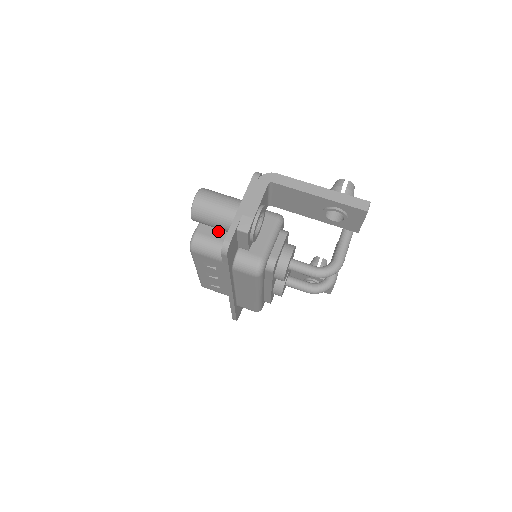
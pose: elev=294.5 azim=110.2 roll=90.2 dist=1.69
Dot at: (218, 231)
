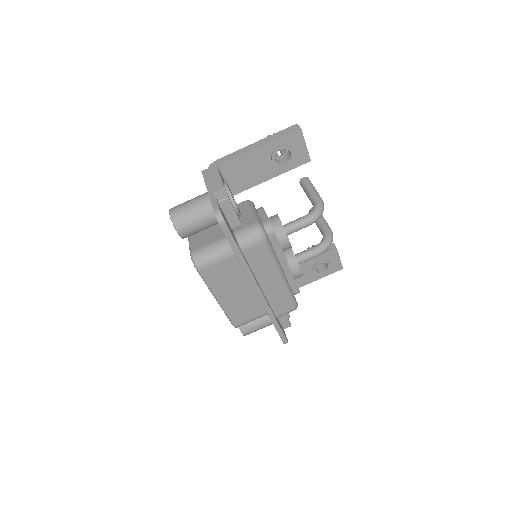
Dot at: (208, 239)
